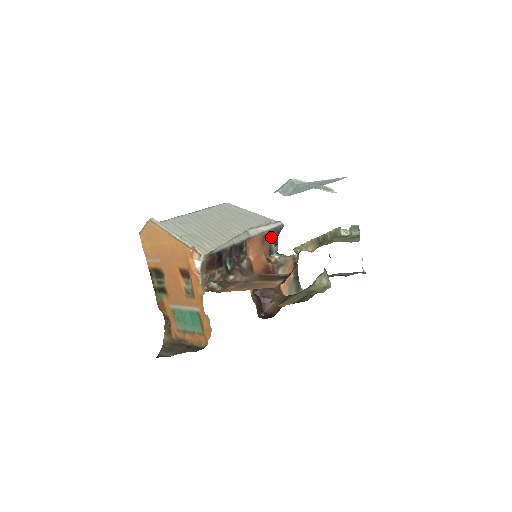
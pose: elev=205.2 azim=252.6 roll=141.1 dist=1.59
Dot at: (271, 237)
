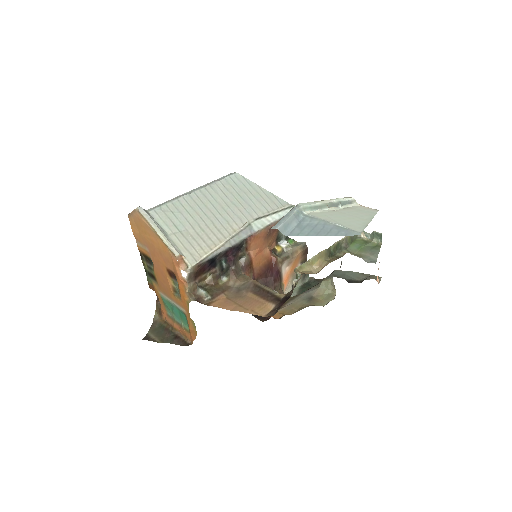
Dot at: occluded
